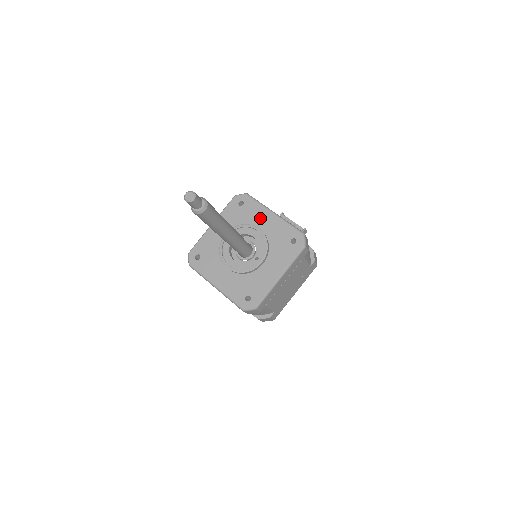
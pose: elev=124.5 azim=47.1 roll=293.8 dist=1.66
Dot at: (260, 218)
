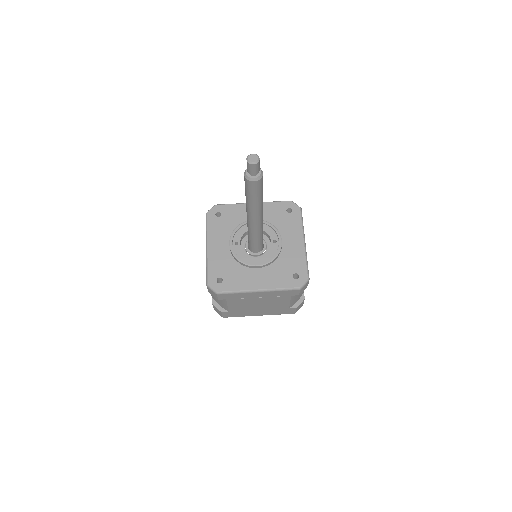
Dot at: (246, 214)
